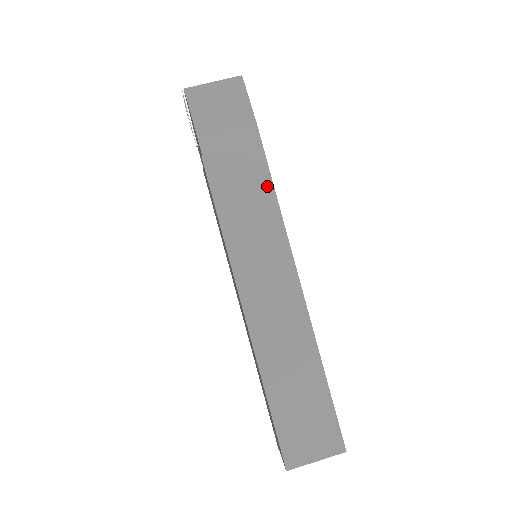
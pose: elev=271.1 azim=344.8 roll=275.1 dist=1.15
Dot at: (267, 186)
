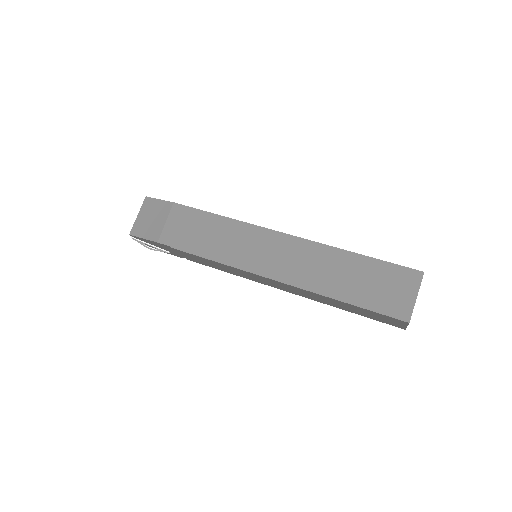
Dot at: (213, 218)
